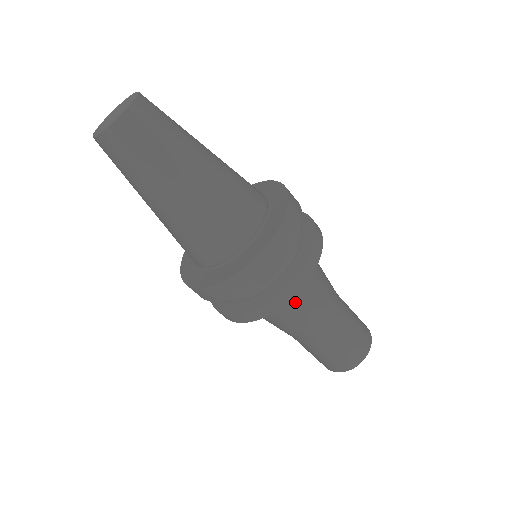
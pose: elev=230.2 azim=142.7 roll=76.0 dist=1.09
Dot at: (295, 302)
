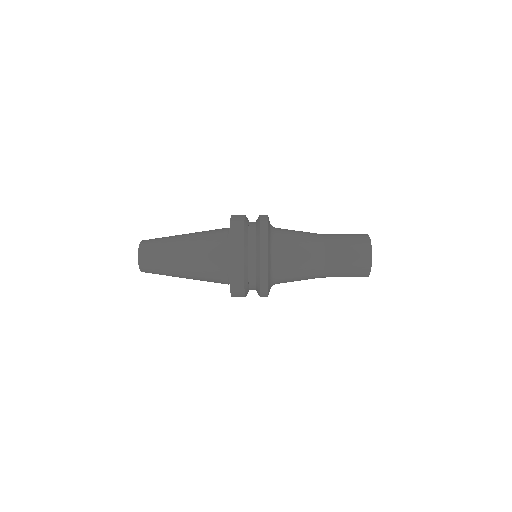
Dot at: occluded
